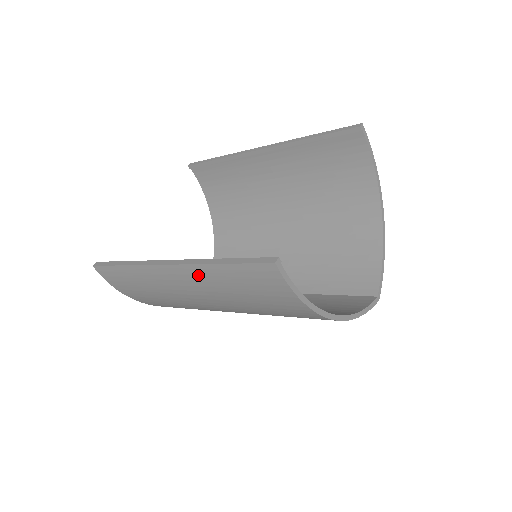
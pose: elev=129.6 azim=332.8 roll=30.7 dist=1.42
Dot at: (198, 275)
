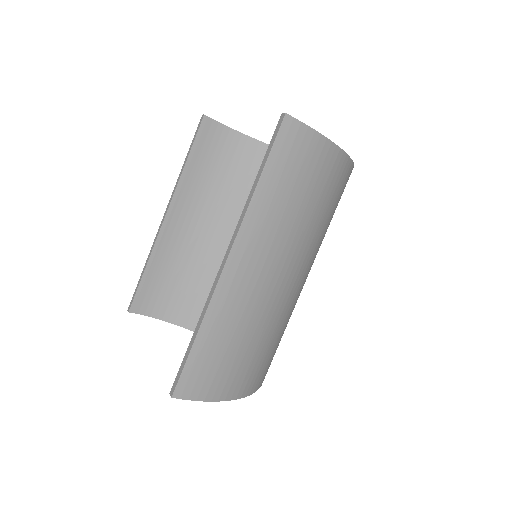
Dot at: (255, 226)
